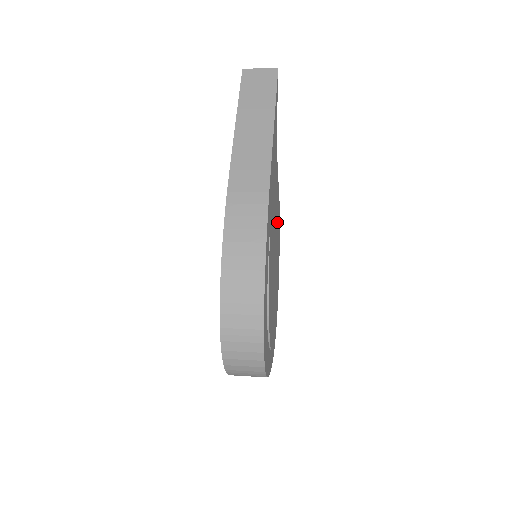
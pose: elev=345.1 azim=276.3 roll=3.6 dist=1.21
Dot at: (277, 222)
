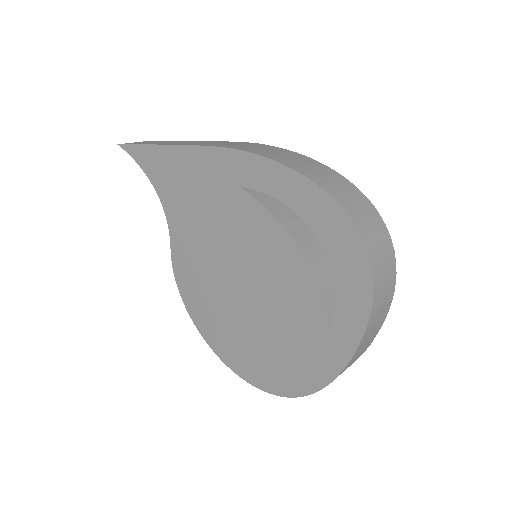
Dot at: occluded
